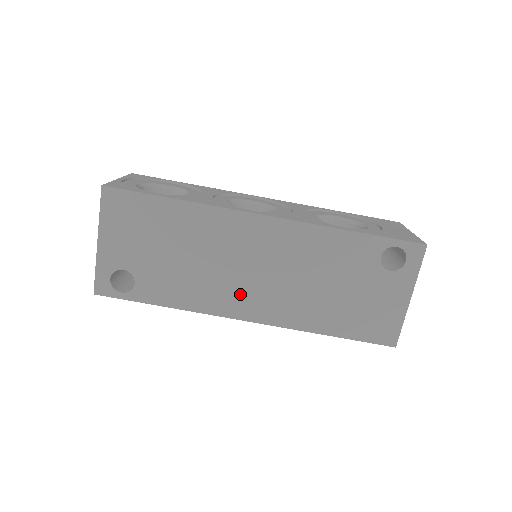
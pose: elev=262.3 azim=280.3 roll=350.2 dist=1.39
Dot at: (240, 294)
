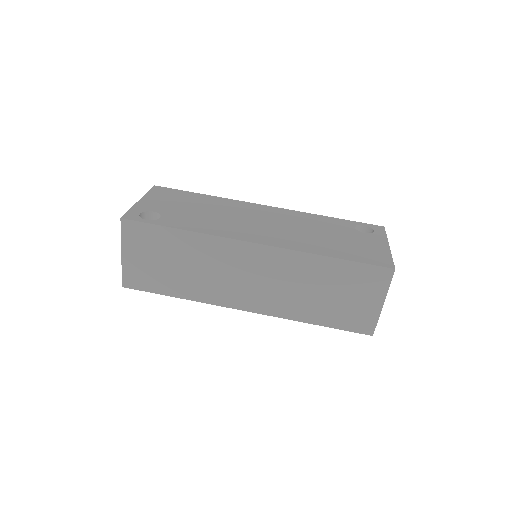
Dot at: (250, 231)
